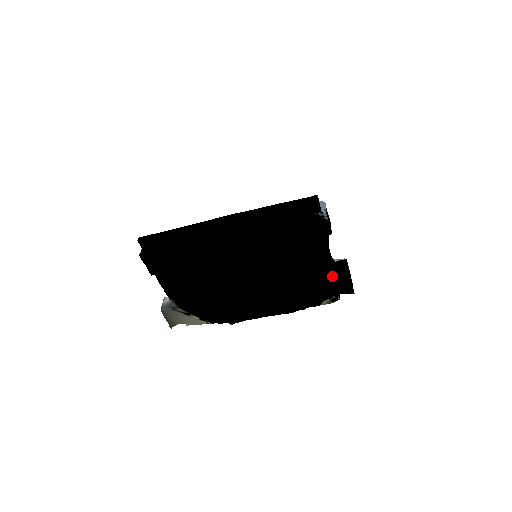
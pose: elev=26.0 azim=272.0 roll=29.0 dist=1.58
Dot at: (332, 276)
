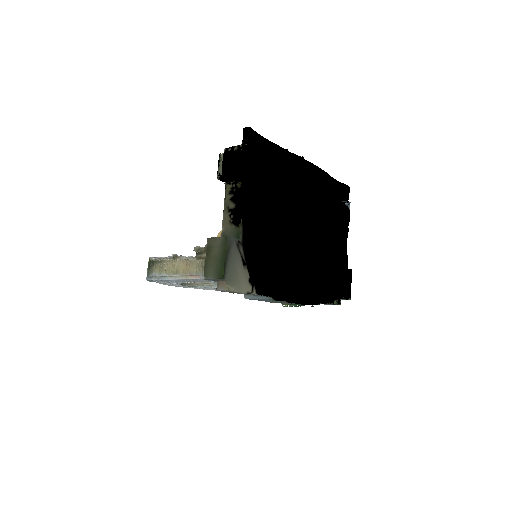
Dot at: (342, 272)
